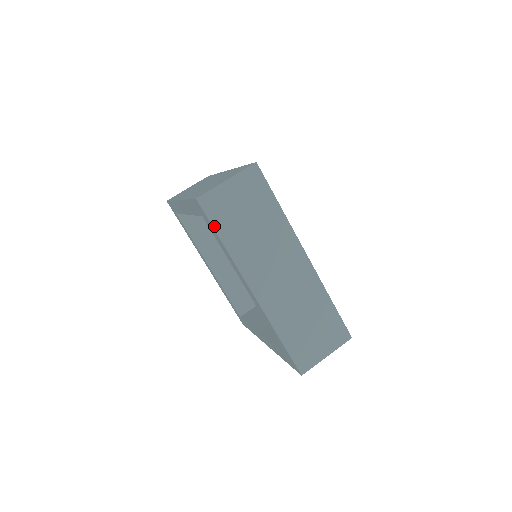
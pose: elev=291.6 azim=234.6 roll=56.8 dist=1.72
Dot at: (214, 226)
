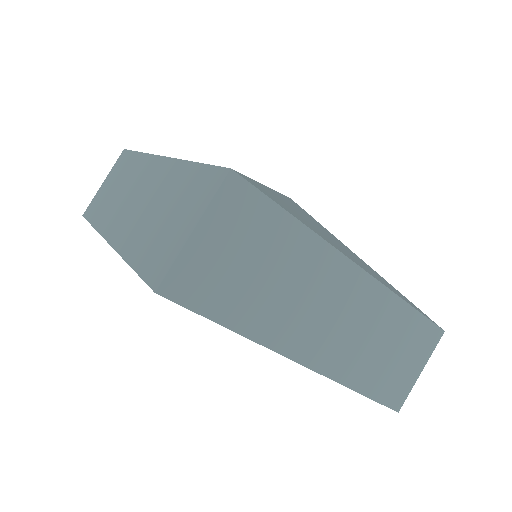
Dot at: (207, 315)
